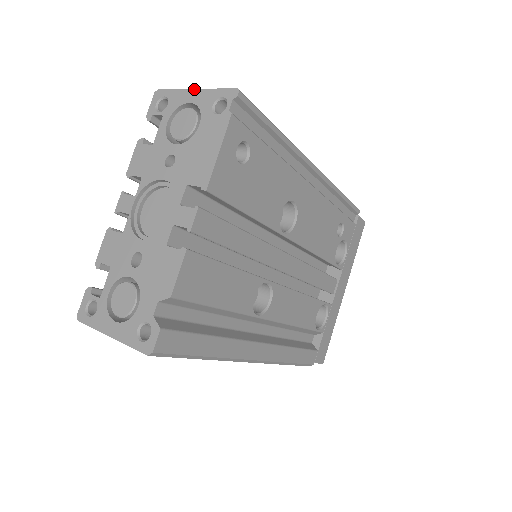
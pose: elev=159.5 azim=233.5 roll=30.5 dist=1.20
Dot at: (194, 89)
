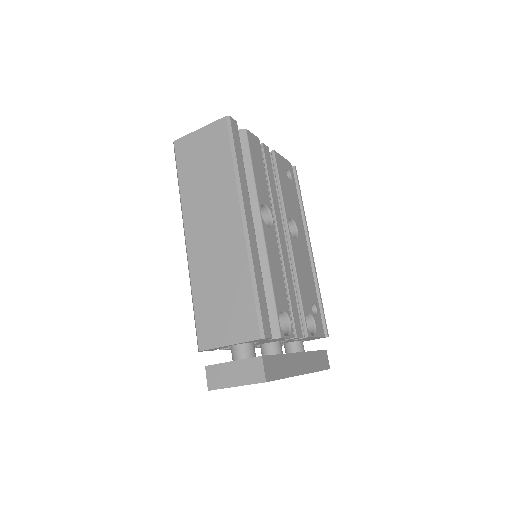
Dot at: occluded
